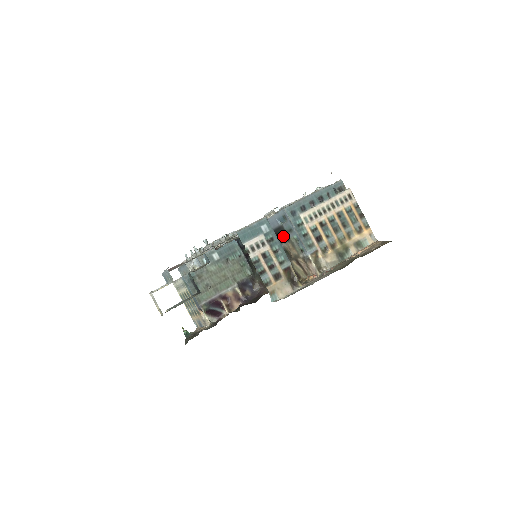
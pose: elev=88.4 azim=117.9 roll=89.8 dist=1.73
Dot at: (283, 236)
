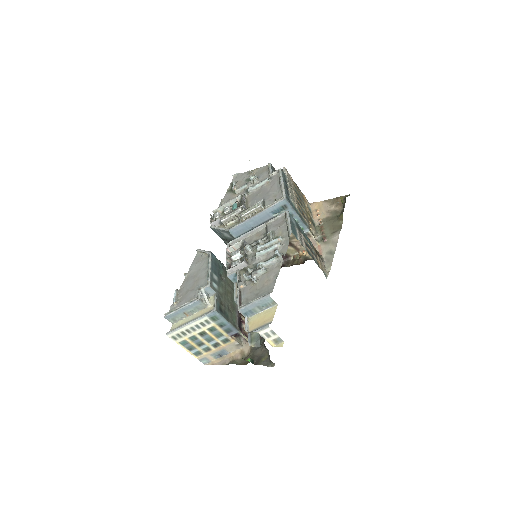
Dot at: occluded
